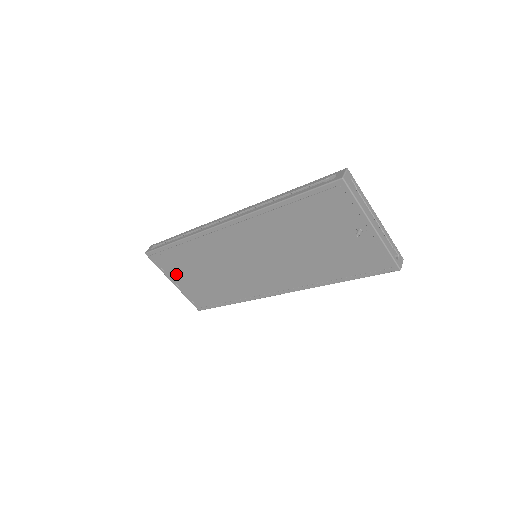
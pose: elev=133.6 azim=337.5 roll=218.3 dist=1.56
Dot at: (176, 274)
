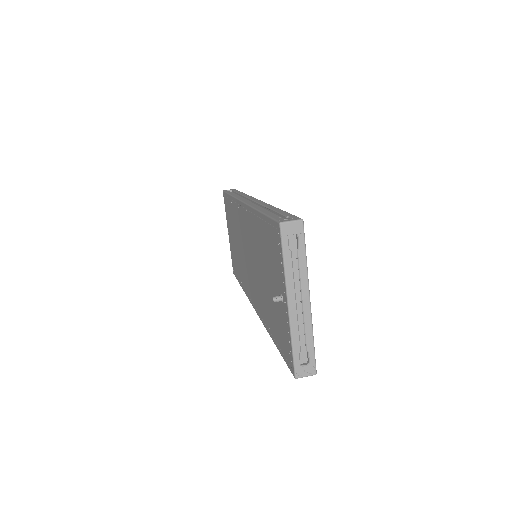
Dot at: (229, 226)
